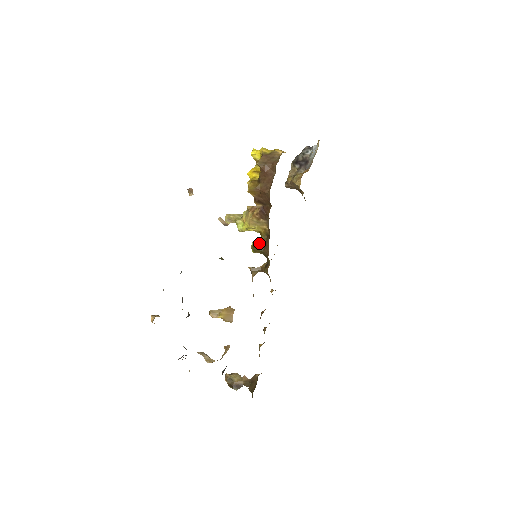
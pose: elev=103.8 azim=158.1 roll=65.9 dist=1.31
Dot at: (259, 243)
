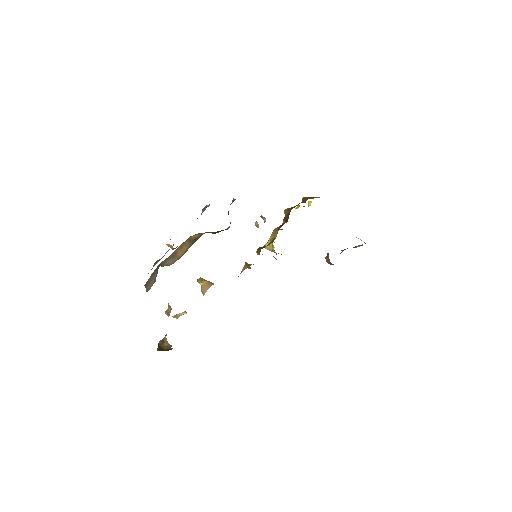
Dot at: (264, 246)
